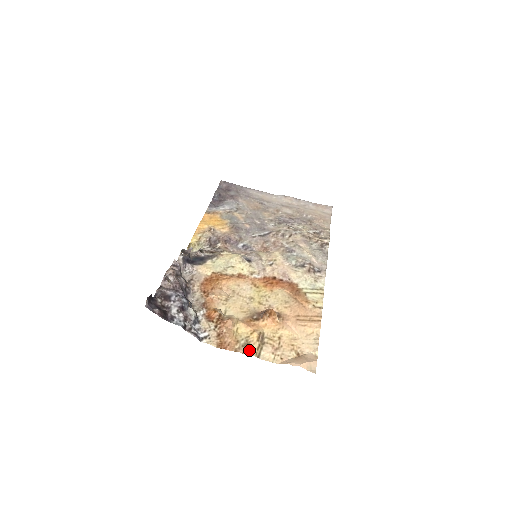
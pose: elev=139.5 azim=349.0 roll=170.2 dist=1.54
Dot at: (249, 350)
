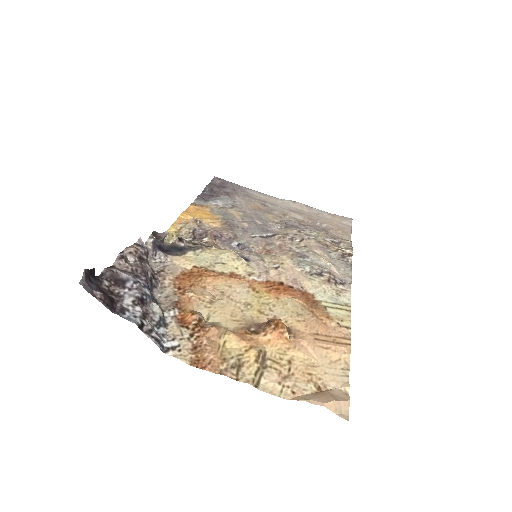
Dot at: (242, 374)
